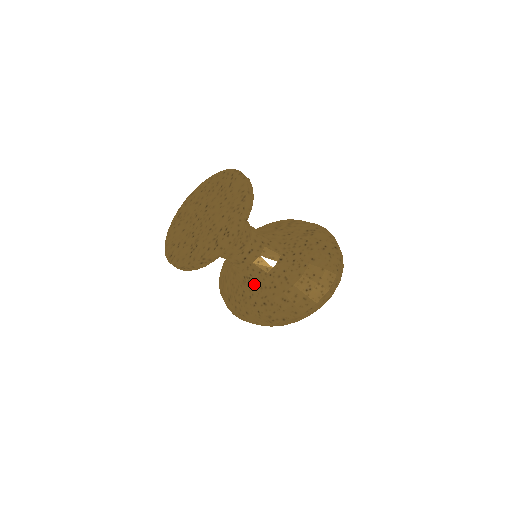
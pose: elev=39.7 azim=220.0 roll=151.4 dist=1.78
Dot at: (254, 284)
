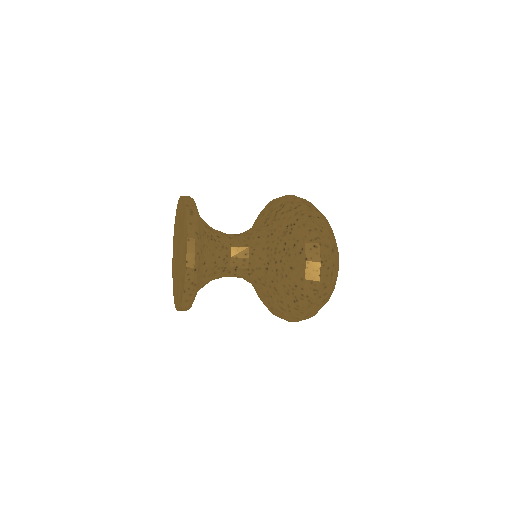
Dot at: (258, 290)
